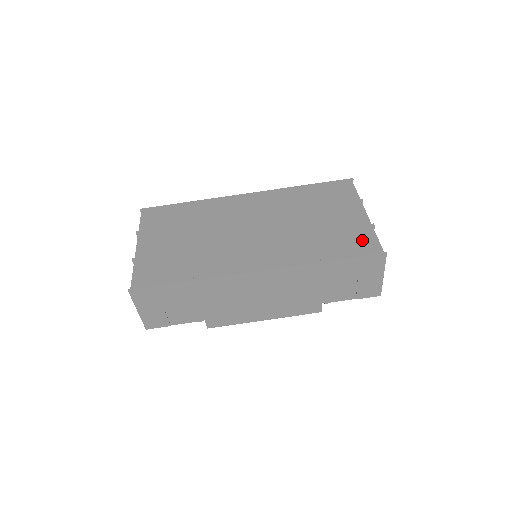
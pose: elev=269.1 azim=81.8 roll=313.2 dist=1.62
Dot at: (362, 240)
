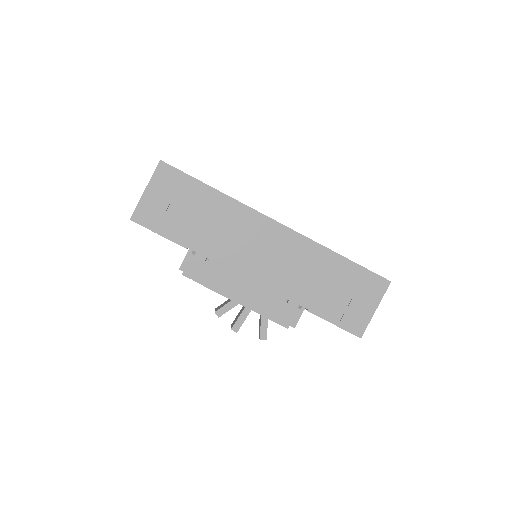
Dot at: occluded
